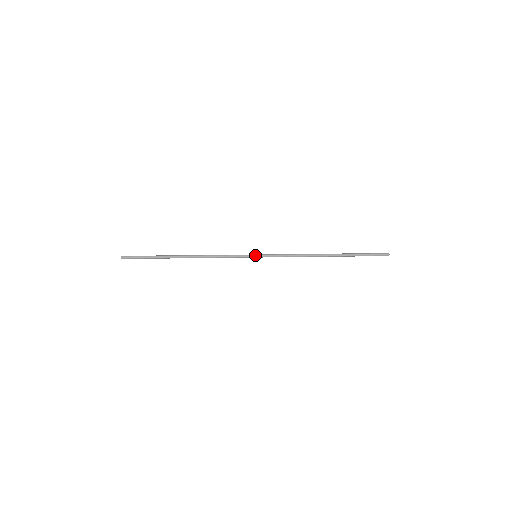
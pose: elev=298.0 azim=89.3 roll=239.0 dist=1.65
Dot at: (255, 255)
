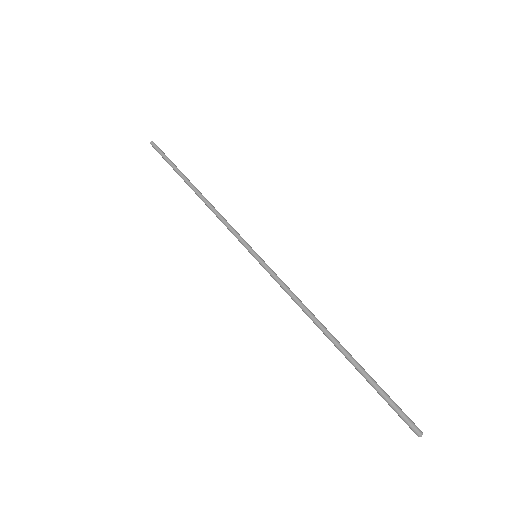
Dot at: occluded
